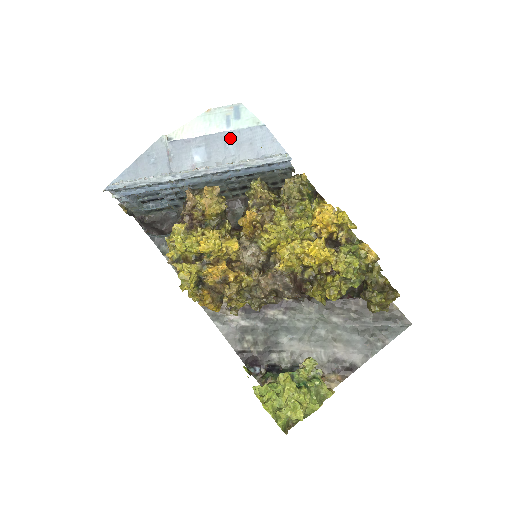
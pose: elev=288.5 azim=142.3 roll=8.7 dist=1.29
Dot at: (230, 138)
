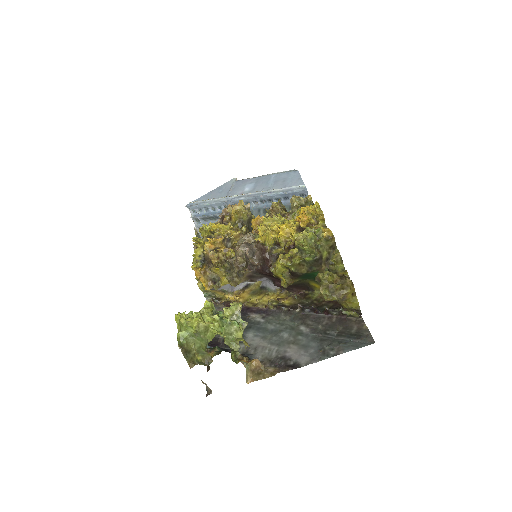
Dot at: (272, 178)
